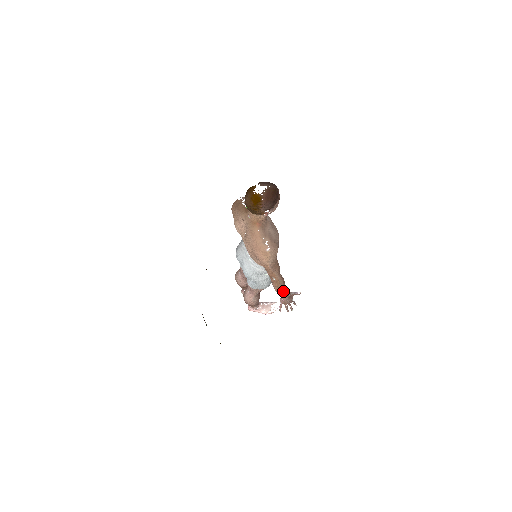
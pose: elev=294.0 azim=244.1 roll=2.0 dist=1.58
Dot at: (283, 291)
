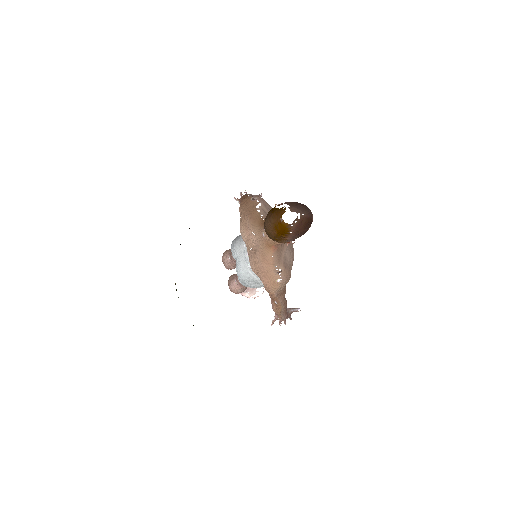
Dot at: (282, 313)
